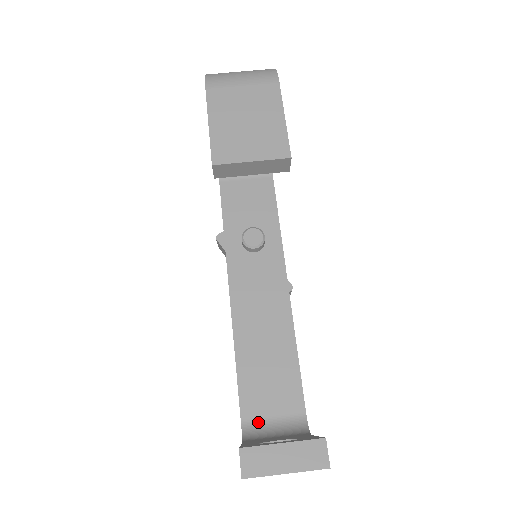
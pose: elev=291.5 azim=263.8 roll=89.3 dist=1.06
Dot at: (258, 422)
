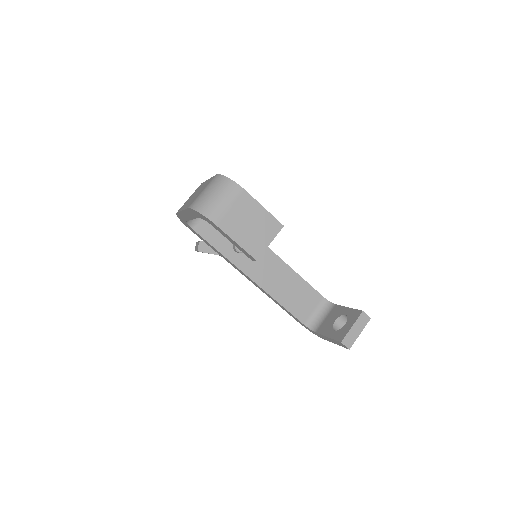
Dot at: (310, 318)
